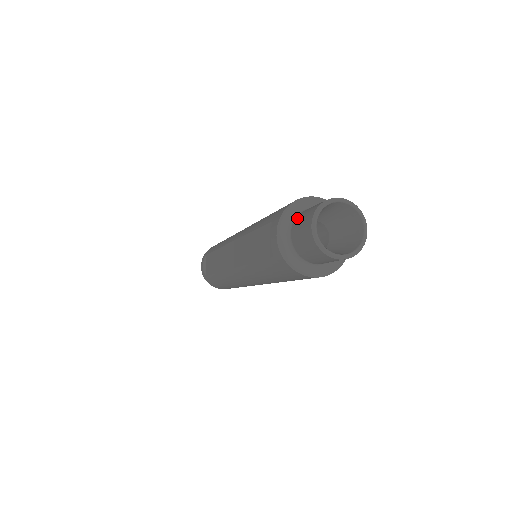
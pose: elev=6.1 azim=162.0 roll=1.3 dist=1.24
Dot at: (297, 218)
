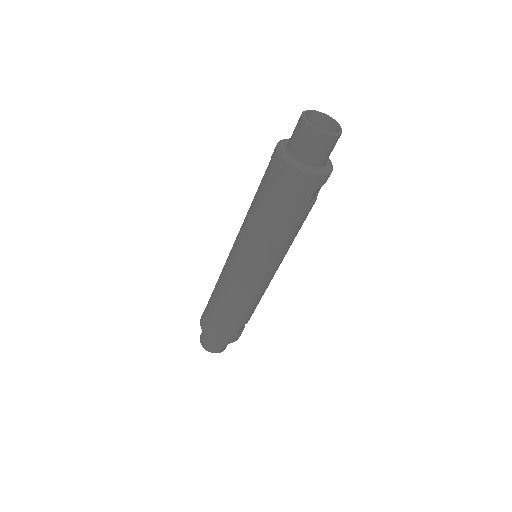
Dot at: occluded
